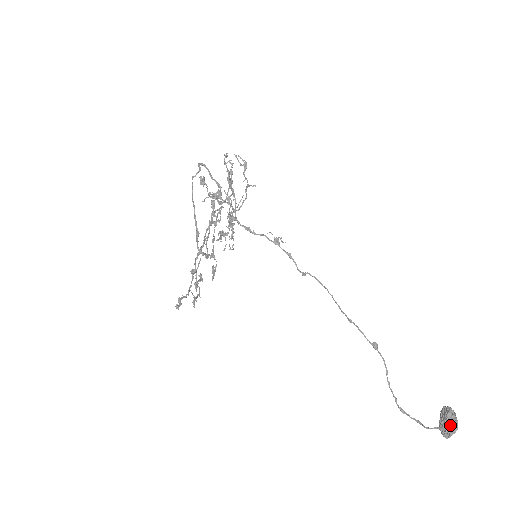
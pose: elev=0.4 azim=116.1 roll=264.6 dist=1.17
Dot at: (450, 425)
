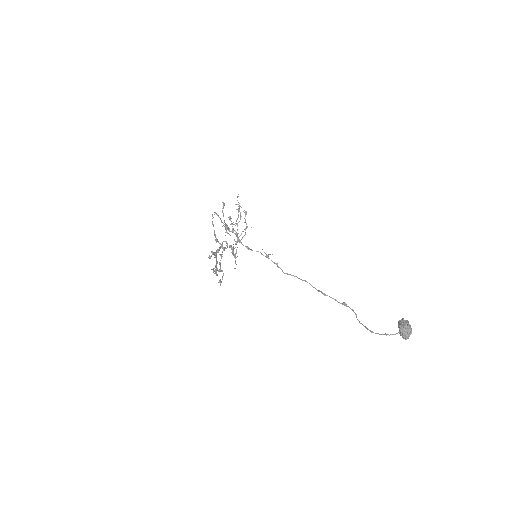
Dot at: (406, 325)
